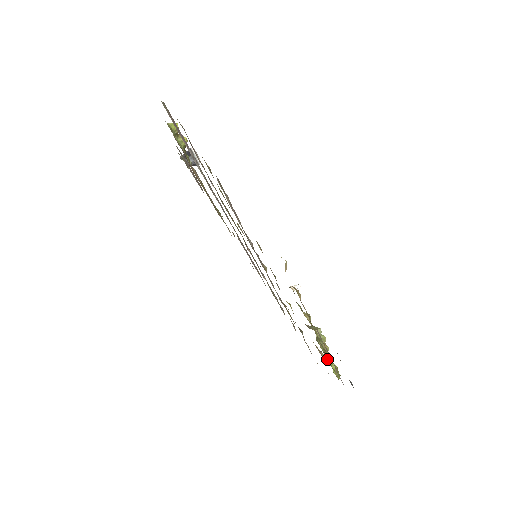
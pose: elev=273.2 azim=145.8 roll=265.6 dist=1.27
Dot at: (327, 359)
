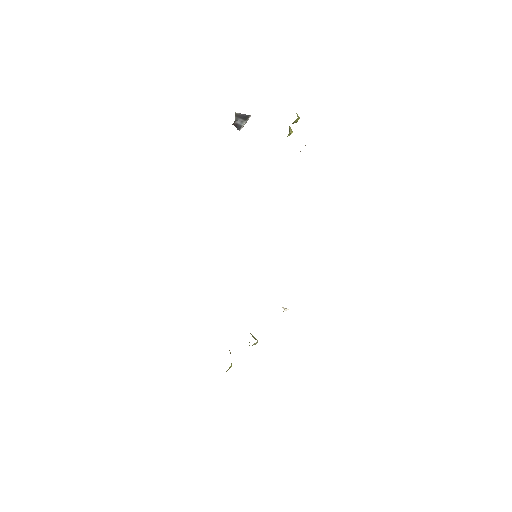
Dot at: occluded
